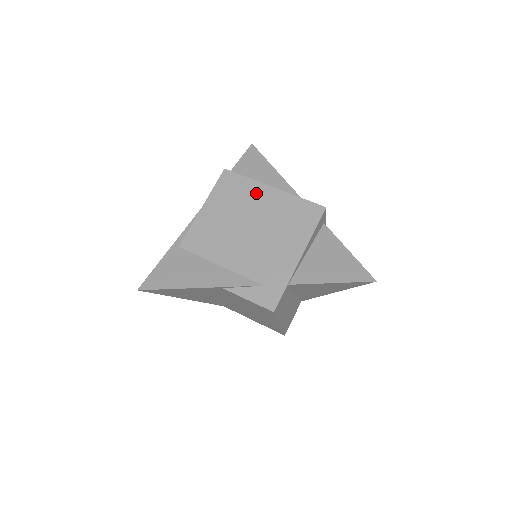
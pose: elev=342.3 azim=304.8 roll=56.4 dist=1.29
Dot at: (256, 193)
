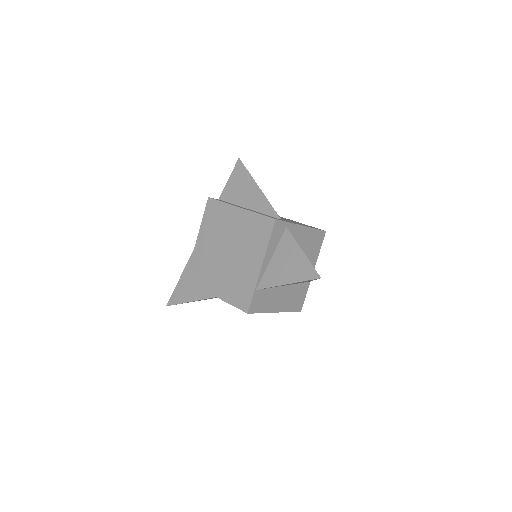
Dot at: (229, 215)
